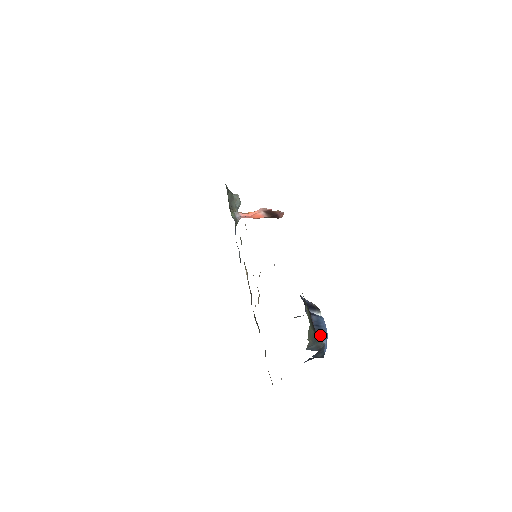
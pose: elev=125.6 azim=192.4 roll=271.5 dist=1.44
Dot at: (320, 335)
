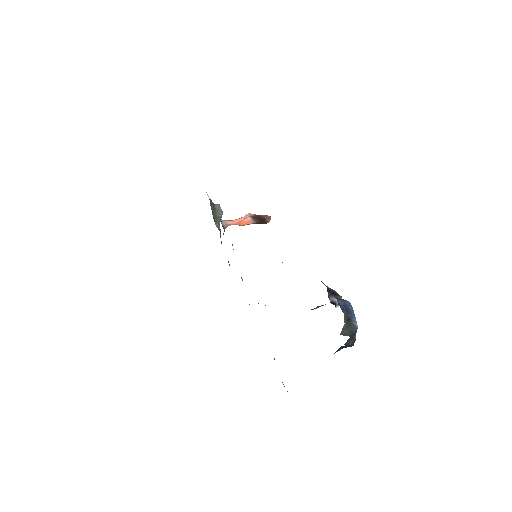
Dot at: (351, 319)
